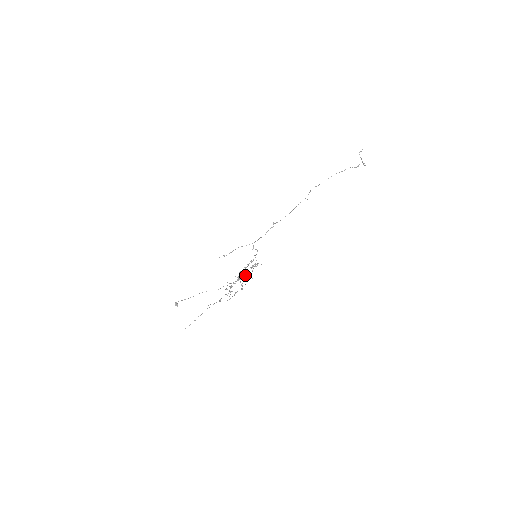
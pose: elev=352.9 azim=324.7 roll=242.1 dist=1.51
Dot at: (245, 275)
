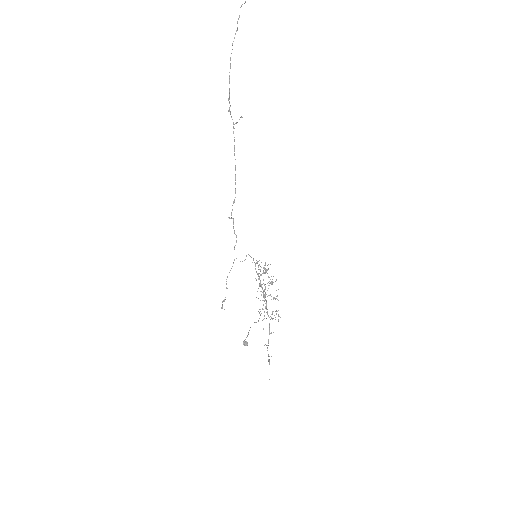
Dot at: (268, 282)
